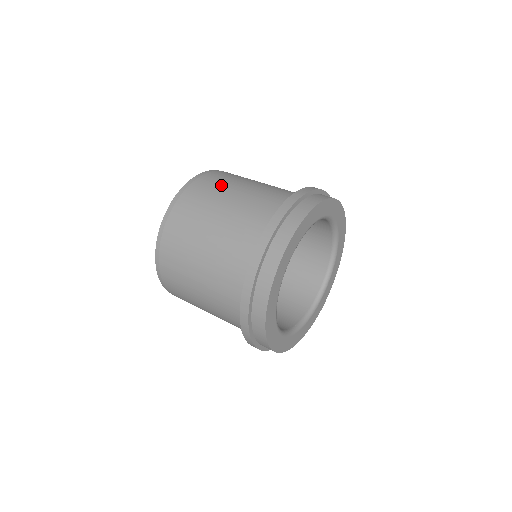
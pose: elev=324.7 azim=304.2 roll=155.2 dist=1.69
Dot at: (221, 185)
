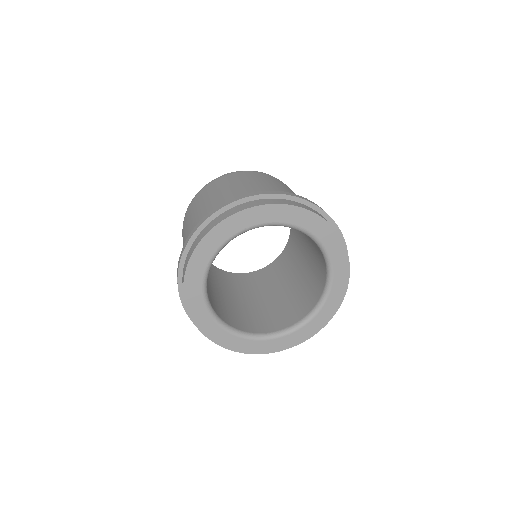
Dot at: (227, 183)
